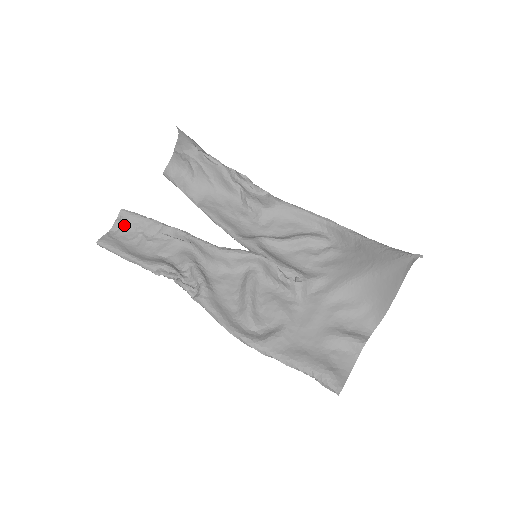
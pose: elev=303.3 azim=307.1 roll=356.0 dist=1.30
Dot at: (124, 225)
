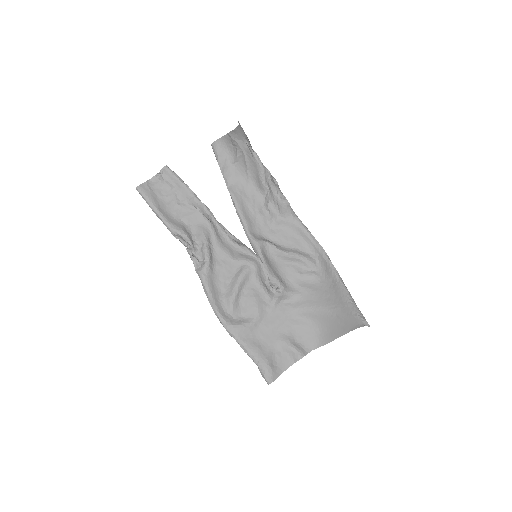
Dot at: (163, 180)
